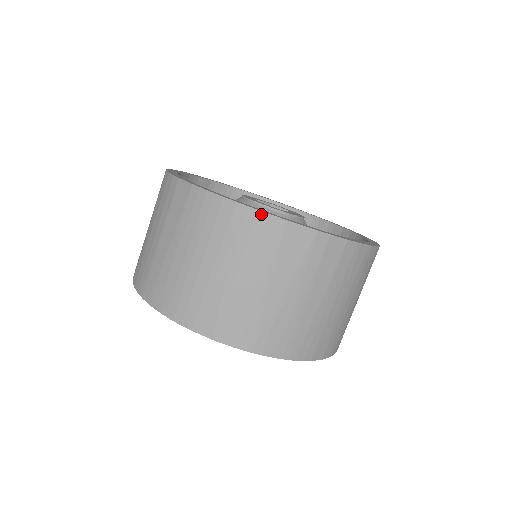
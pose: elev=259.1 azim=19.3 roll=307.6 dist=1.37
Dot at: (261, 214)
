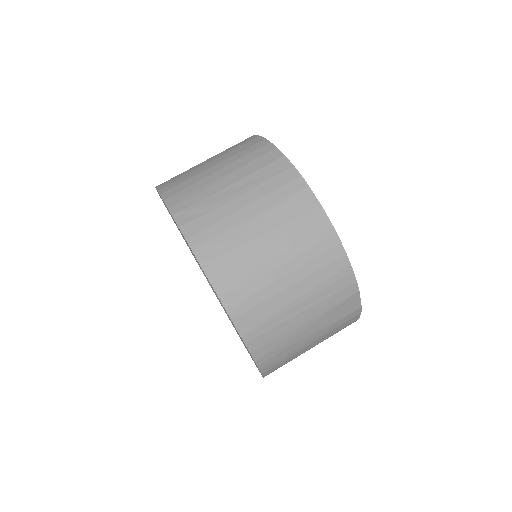
Dot at: (352, 275)
